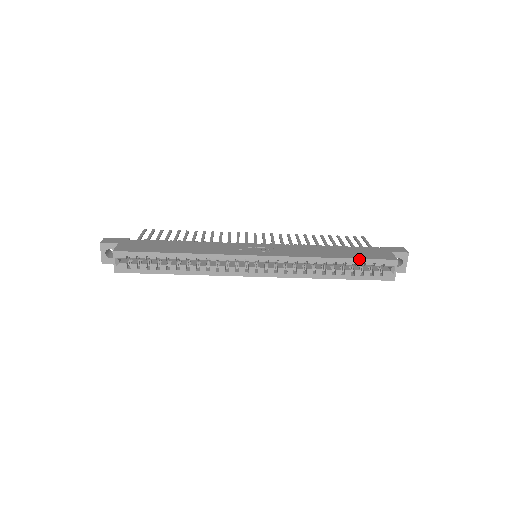
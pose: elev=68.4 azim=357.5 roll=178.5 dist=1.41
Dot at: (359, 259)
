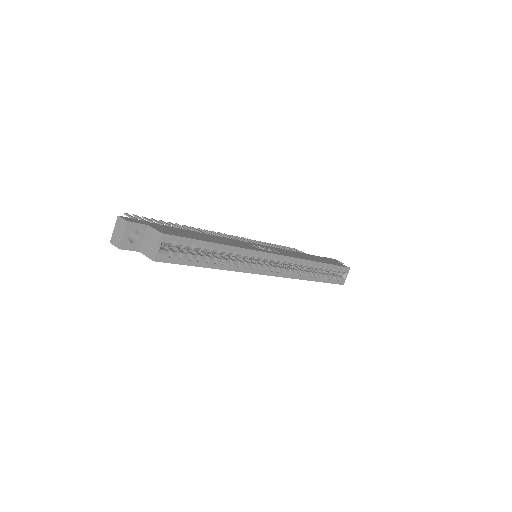
Dot at: (333, 265)
